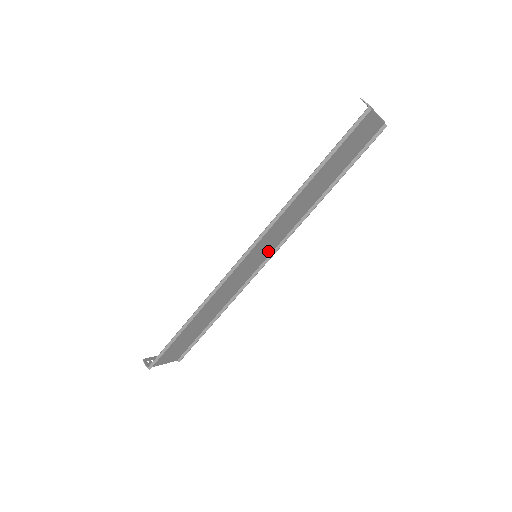
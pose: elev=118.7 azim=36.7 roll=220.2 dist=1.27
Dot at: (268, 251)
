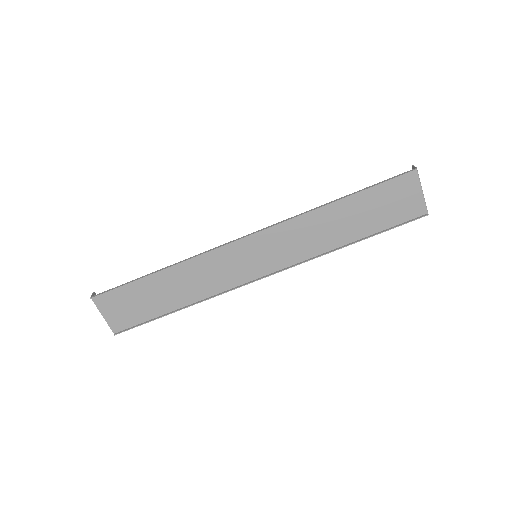
Dot at: (268, 266)
